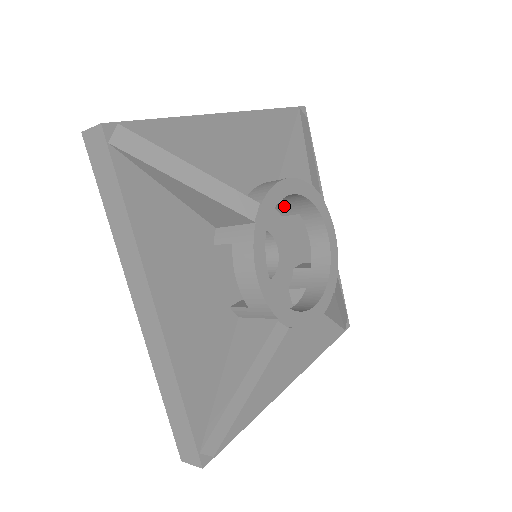
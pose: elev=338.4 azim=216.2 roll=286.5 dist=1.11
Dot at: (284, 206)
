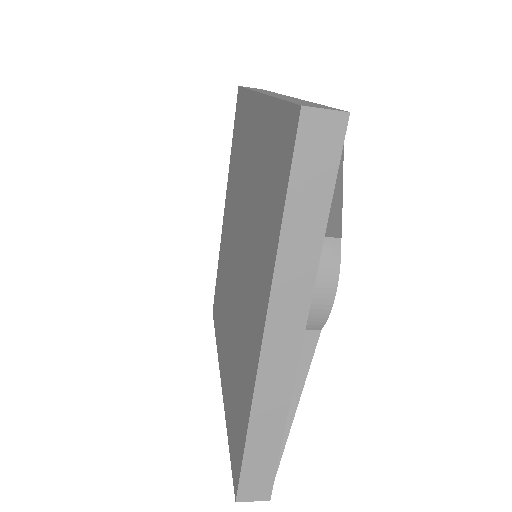
Dot at: occluded
